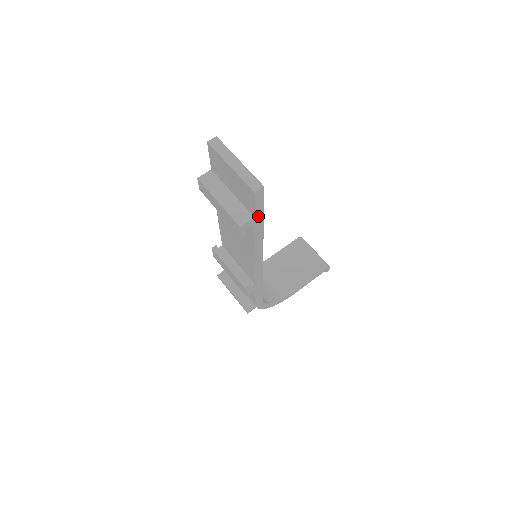
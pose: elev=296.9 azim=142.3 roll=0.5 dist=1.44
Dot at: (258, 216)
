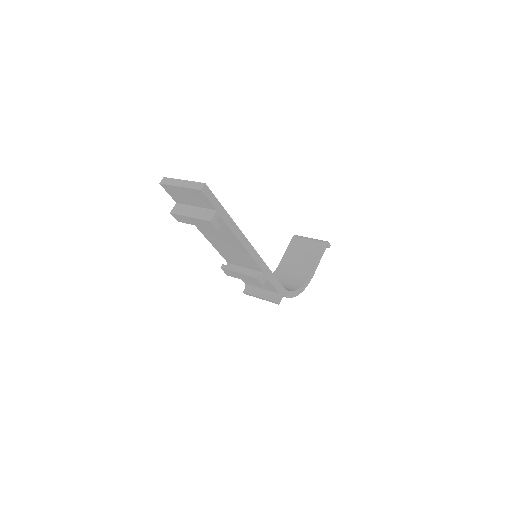
Dot at: (218, 209)
